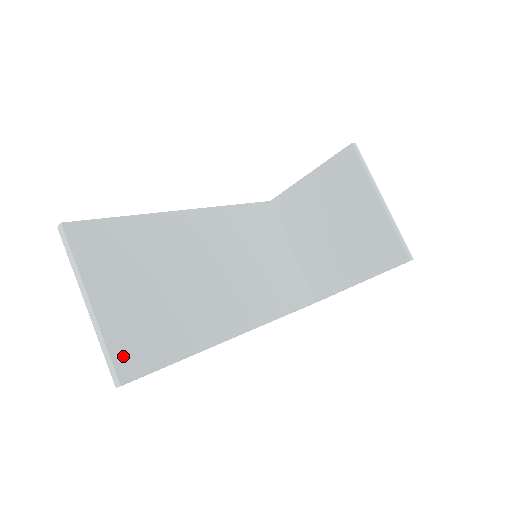
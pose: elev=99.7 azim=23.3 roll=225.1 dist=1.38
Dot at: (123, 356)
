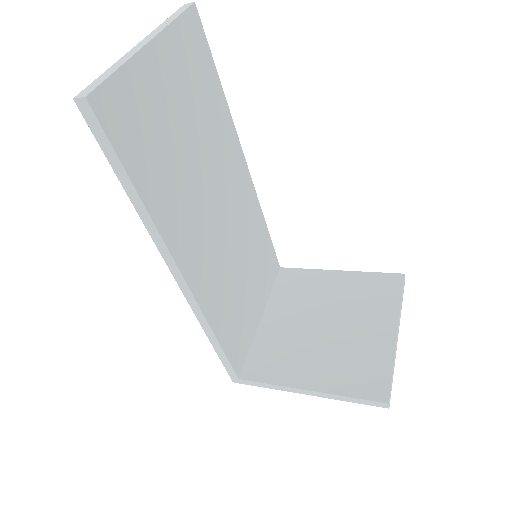
Dot at: (116, 96)
